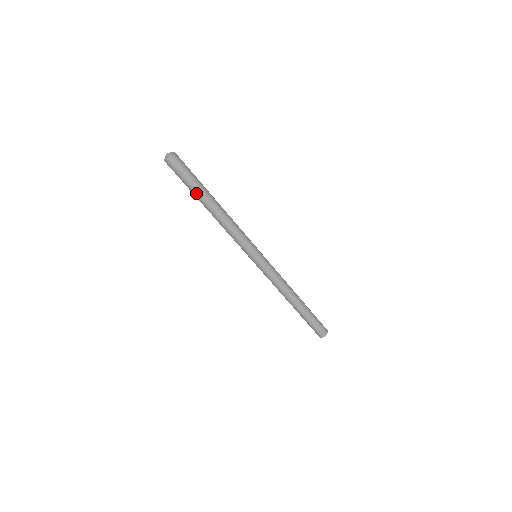
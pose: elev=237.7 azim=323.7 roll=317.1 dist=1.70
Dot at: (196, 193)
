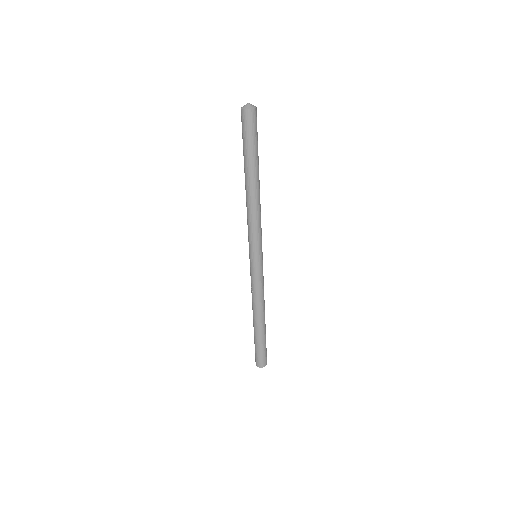
Dot at: (245, 160)
